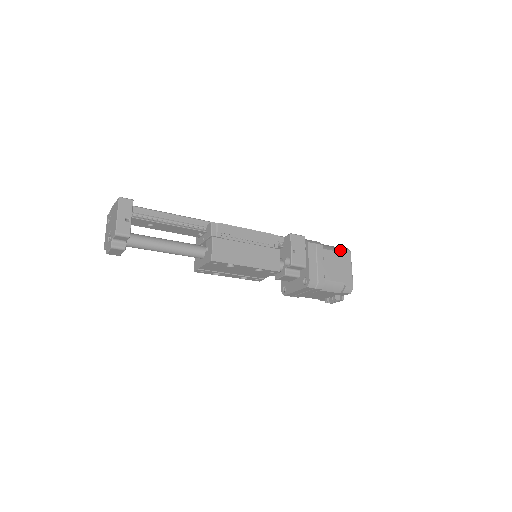
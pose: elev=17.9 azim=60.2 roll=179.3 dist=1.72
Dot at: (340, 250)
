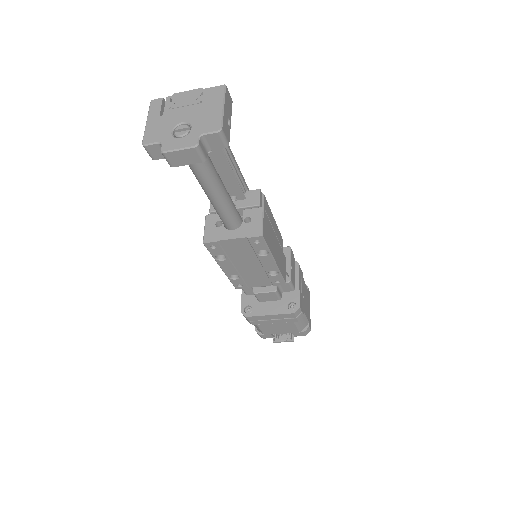
Dot at: occluded
